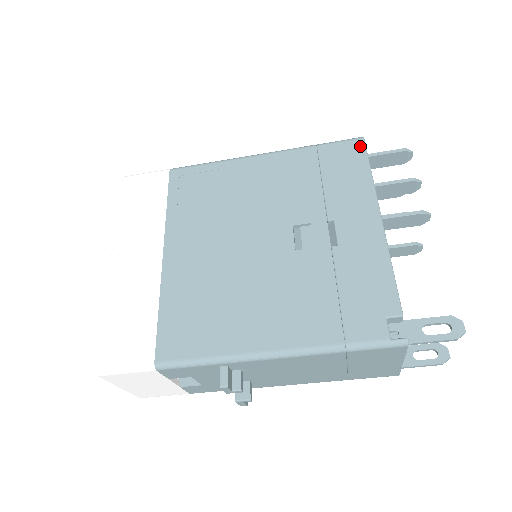
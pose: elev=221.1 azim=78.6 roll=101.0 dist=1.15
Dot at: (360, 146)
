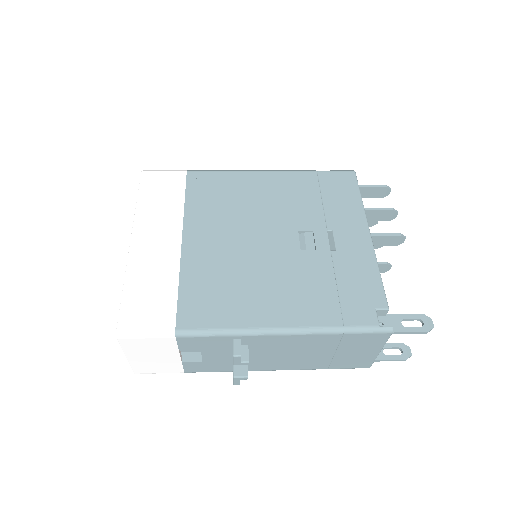
Dot at: (352, 177)
